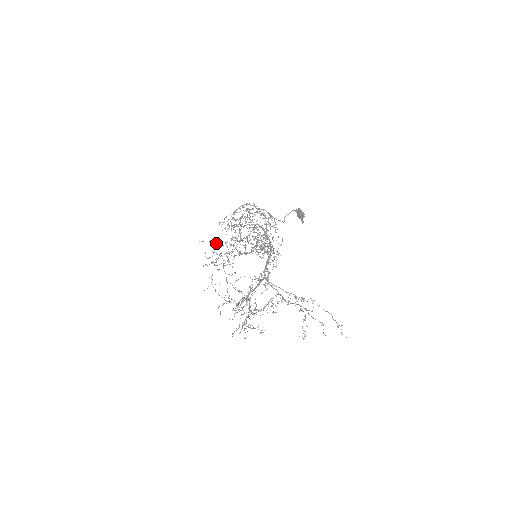
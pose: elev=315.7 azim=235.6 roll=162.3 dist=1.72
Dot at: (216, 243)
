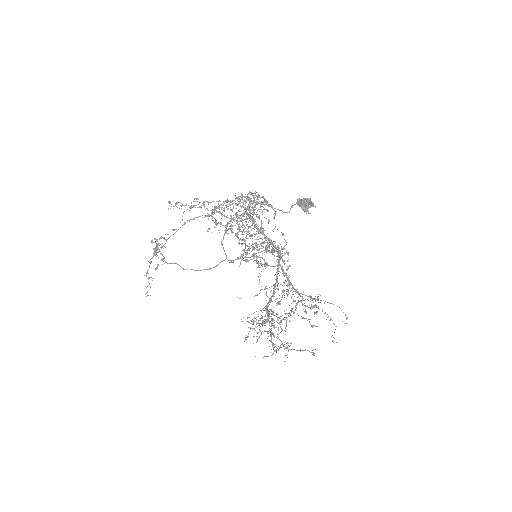
Dot at: (242, 258)
